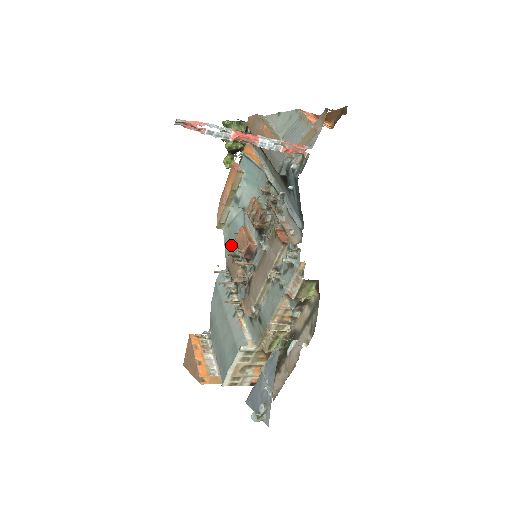
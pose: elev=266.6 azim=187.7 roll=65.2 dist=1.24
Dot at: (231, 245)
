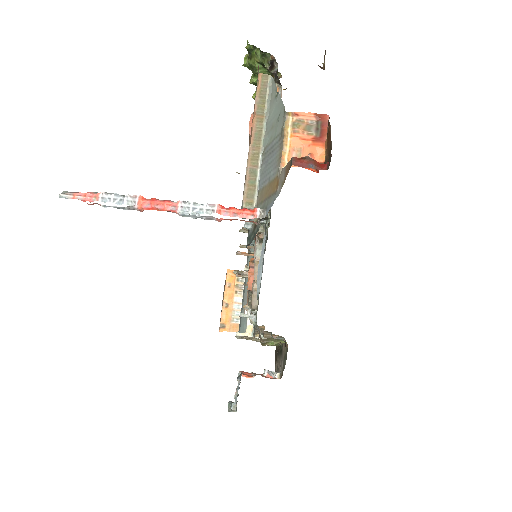
Dot at: occluded
